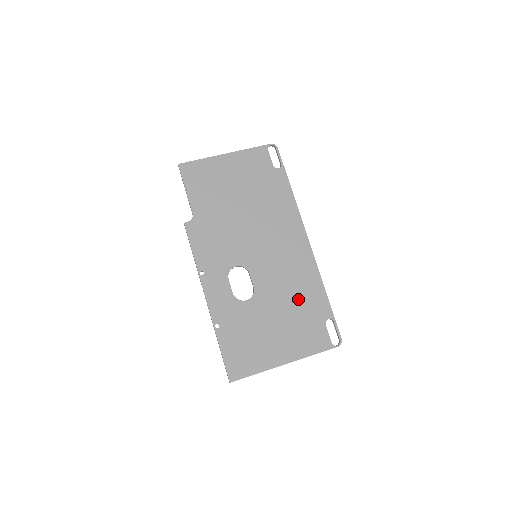
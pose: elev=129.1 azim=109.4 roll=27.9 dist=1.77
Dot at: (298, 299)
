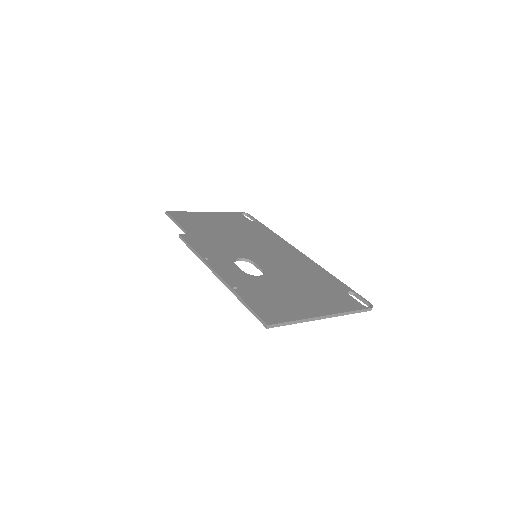
Dot at: (311, 279)
